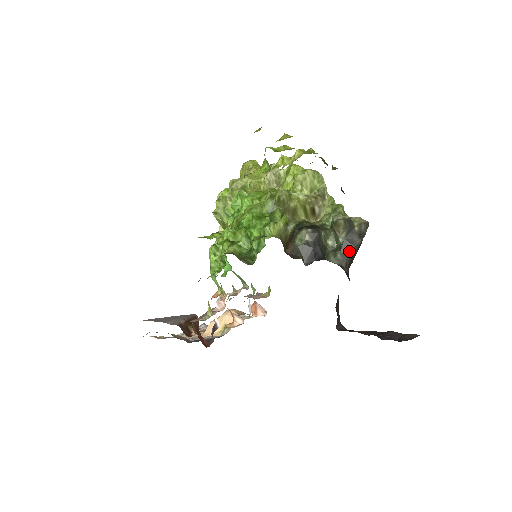
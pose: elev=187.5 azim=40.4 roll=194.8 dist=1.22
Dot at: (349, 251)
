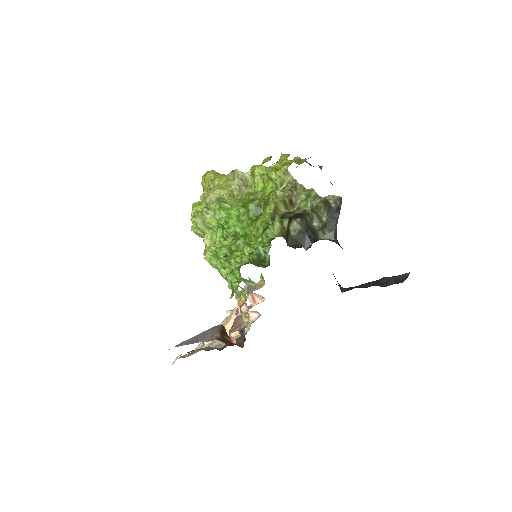
Dot at: (334, 226)
